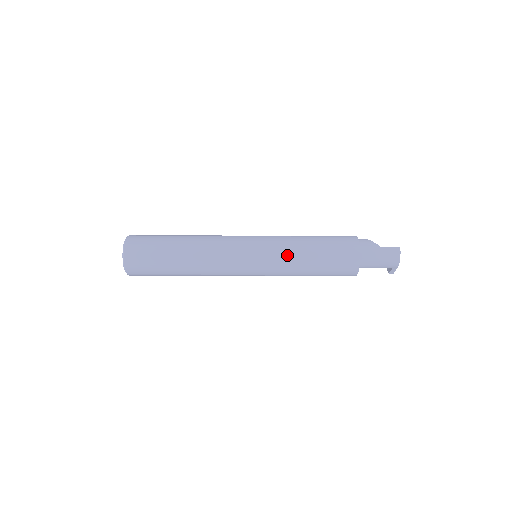
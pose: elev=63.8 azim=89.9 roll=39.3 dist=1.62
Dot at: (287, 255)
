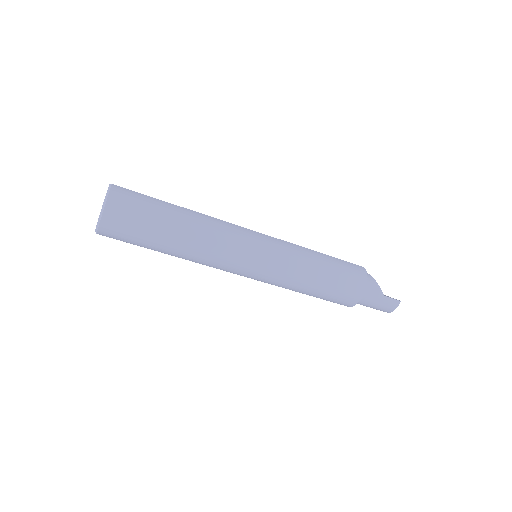
Dot at: (292, 277)
